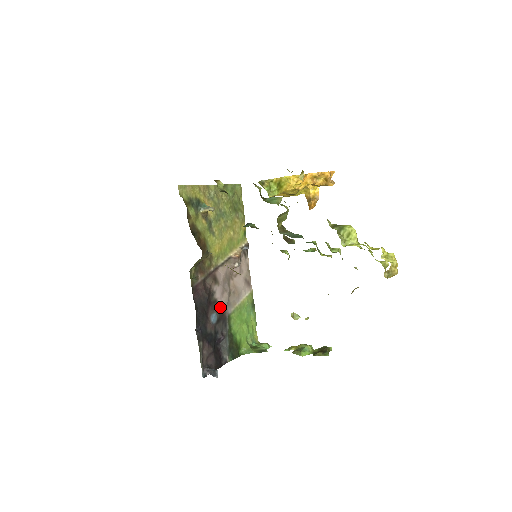
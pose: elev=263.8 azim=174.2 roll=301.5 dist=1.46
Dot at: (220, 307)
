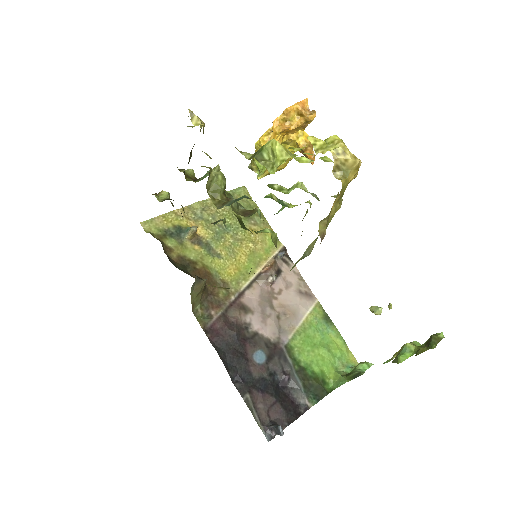
Dot at: (267, 340)
